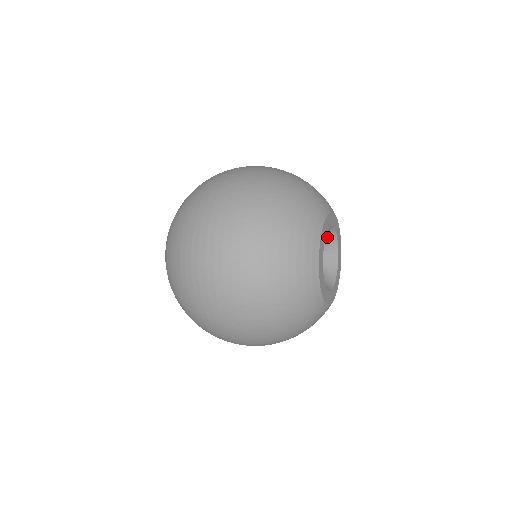
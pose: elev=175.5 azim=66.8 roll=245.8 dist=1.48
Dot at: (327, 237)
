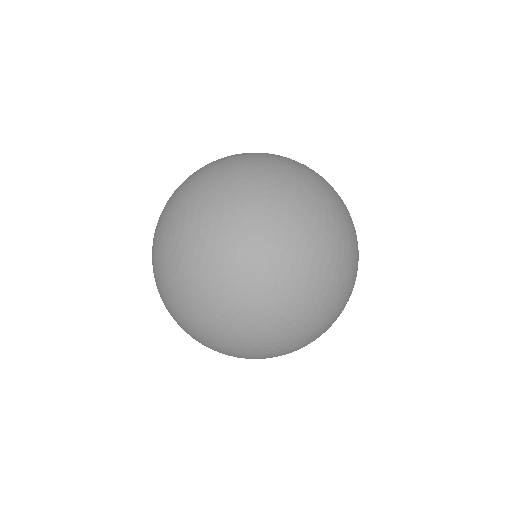
Dot at: occluded
